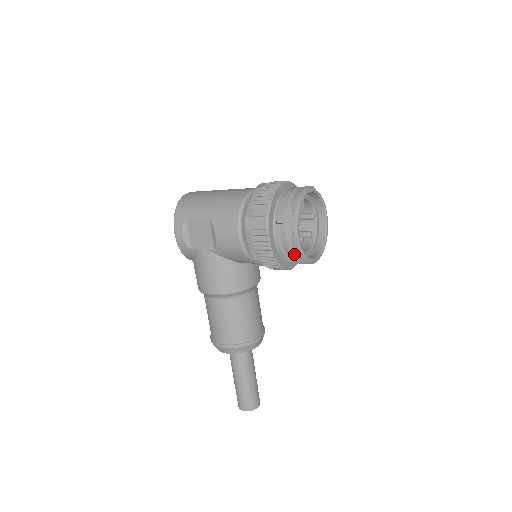
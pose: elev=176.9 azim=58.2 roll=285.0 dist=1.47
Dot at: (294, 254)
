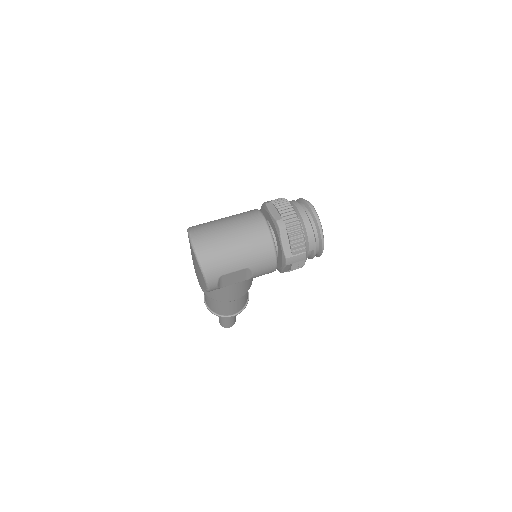
Dot at: occluded
